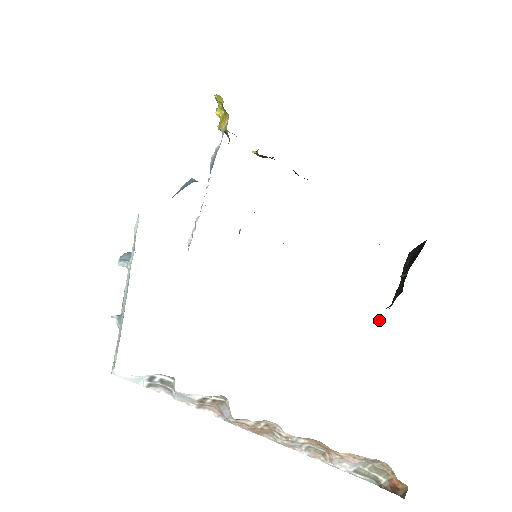
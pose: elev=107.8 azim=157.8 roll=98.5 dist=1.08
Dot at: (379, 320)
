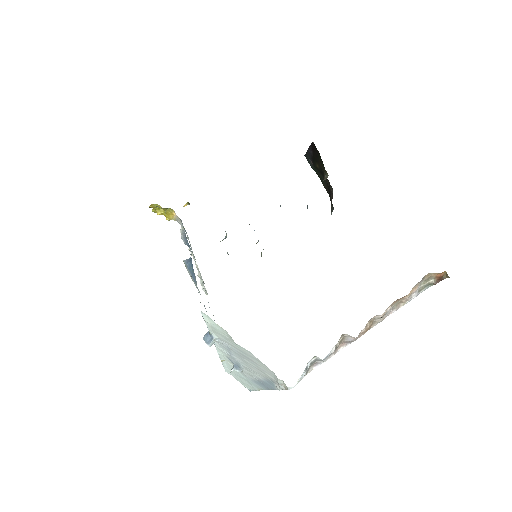
Dot at: (333, 209)
